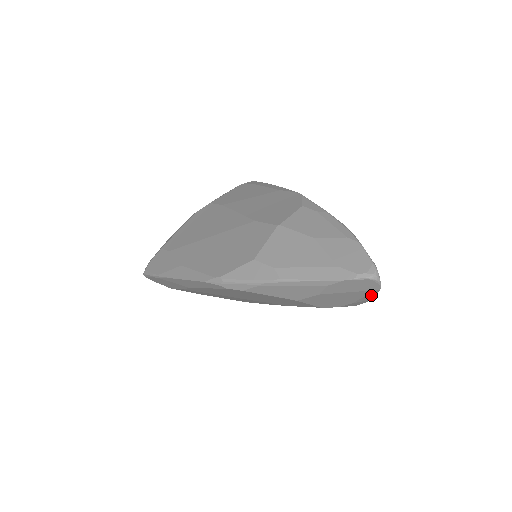
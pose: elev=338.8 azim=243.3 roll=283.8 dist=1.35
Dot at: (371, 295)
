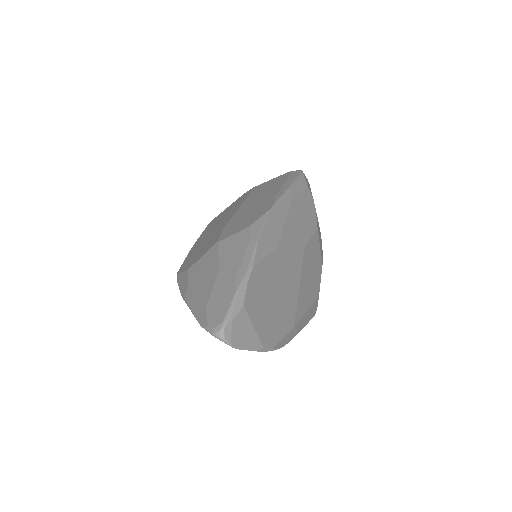
Dot at: (247, 349)
